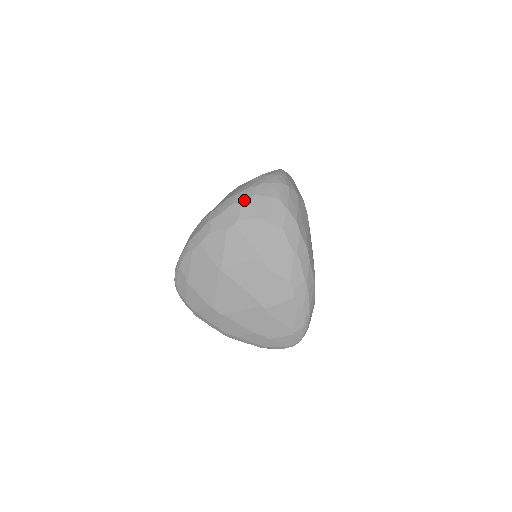
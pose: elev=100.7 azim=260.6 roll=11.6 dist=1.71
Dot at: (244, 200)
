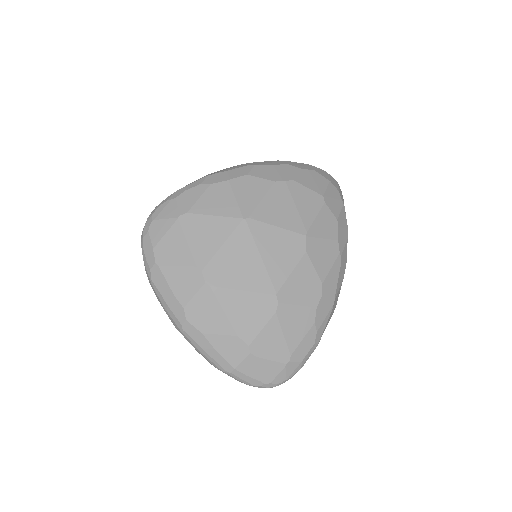
Dot at: (303, 168)
